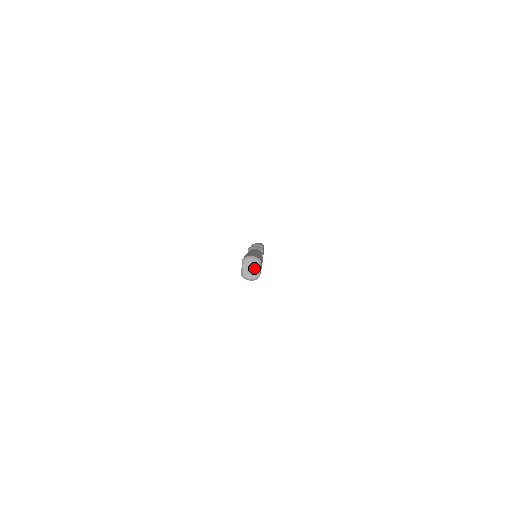
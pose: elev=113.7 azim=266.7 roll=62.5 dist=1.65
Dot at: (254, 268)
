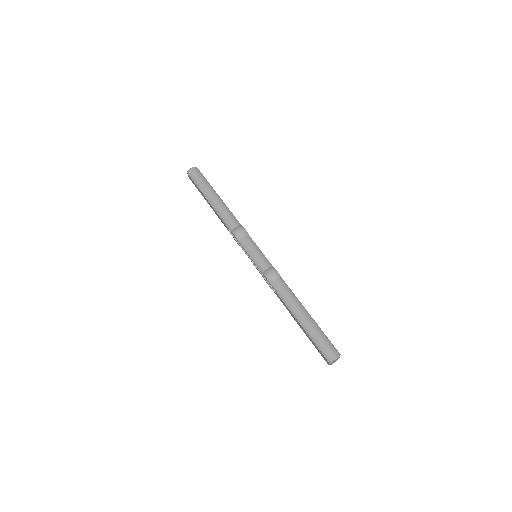
Dot at: occluded
